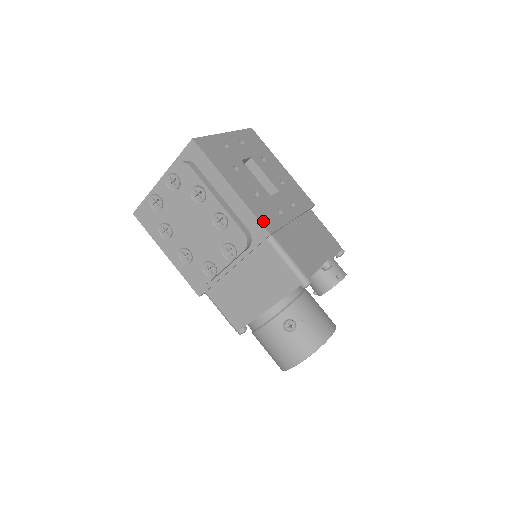
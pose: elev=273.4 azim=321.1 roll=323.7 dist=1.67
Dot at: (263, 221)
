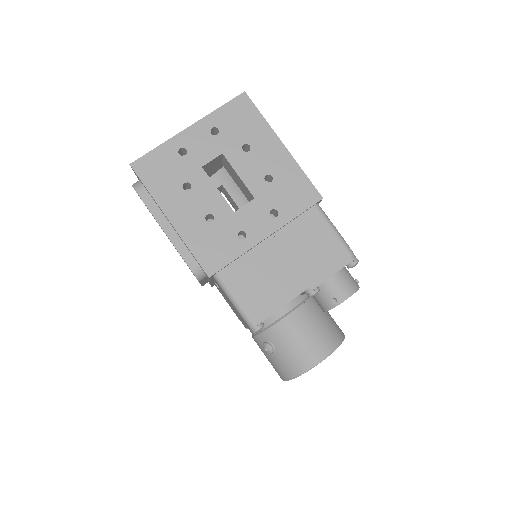
Dot at: (204, 260)
